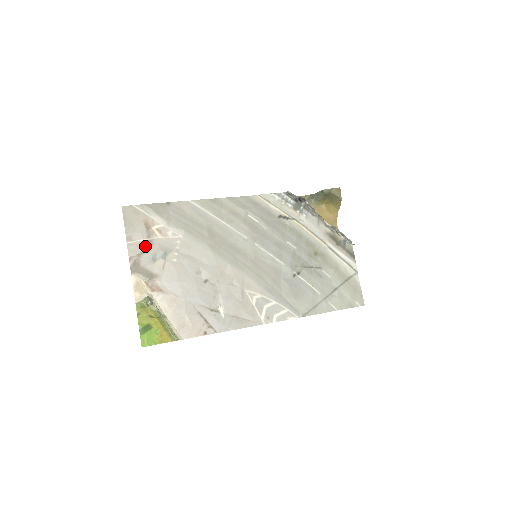
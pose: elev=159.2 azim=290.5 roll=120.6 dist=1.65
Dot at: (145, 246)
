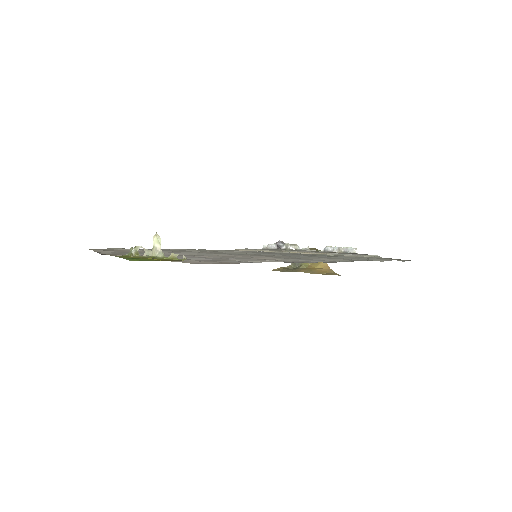
Dot at: occluded
